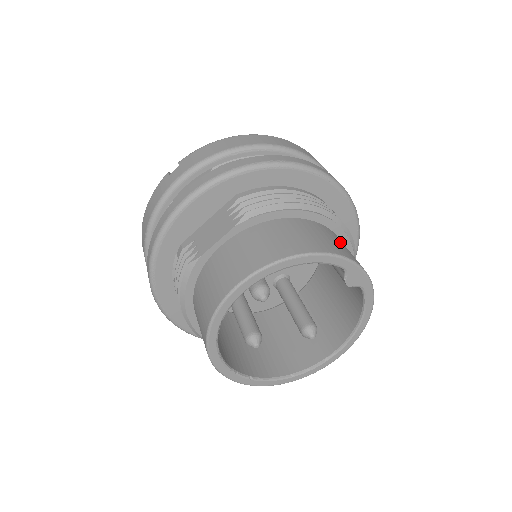
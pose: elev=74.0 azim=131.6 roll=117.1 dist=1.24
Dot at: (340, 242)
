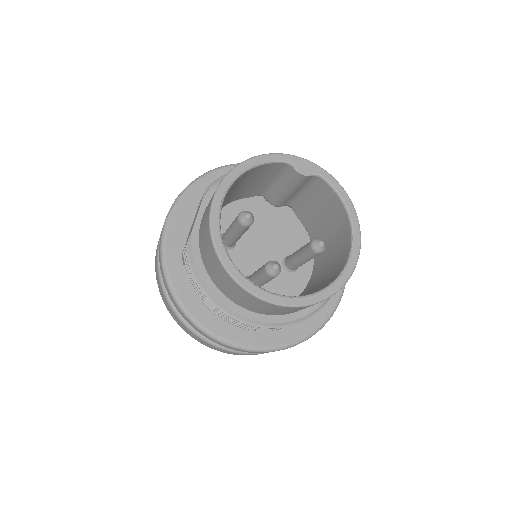
Dot at: occluded
